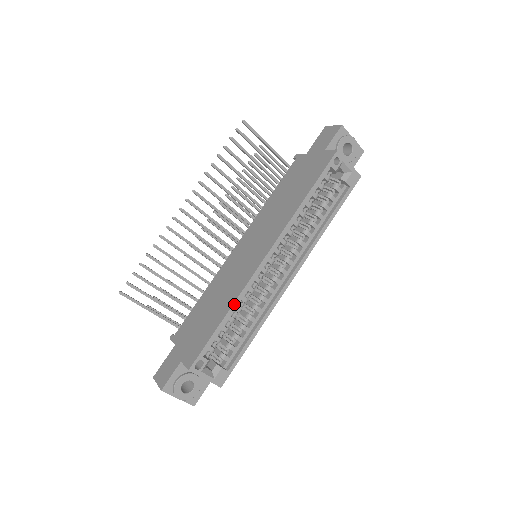
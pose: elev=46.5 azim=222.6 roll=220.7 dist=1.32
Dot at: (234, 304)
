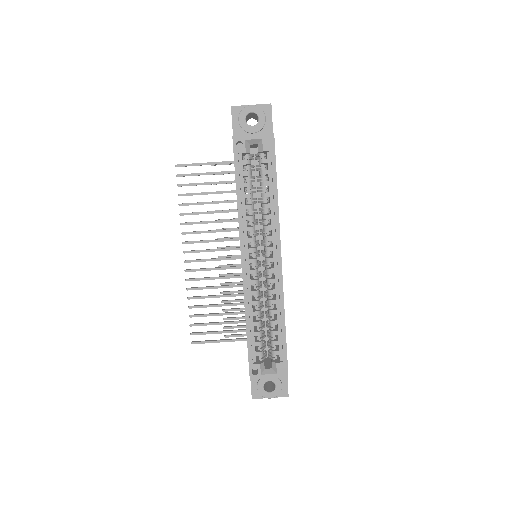
Dot at: (246, 313)
